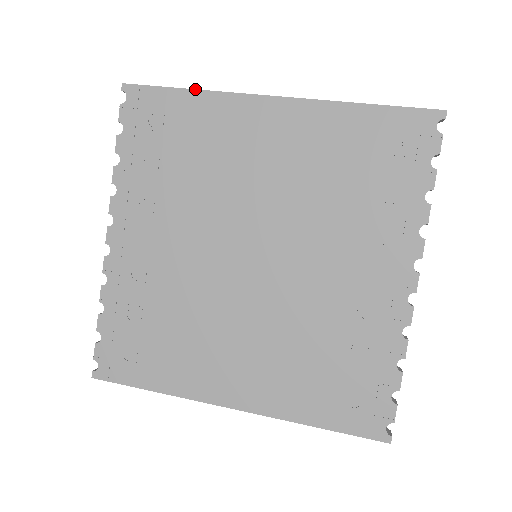
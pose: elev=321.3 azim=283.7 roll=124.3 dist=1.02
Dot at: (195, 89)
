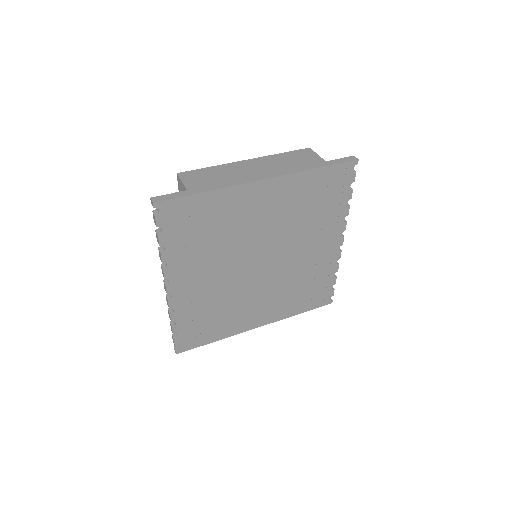
Dot at: (211, 191)
